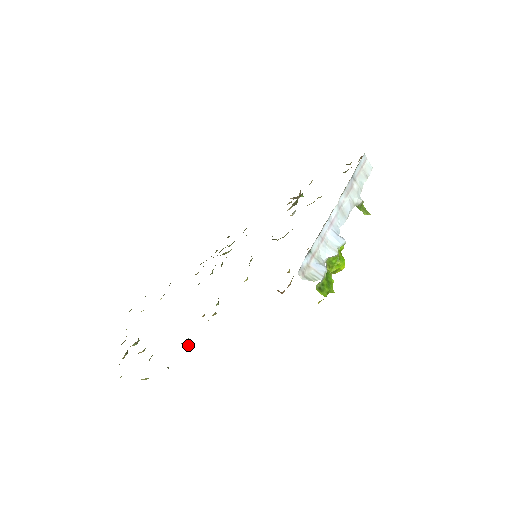
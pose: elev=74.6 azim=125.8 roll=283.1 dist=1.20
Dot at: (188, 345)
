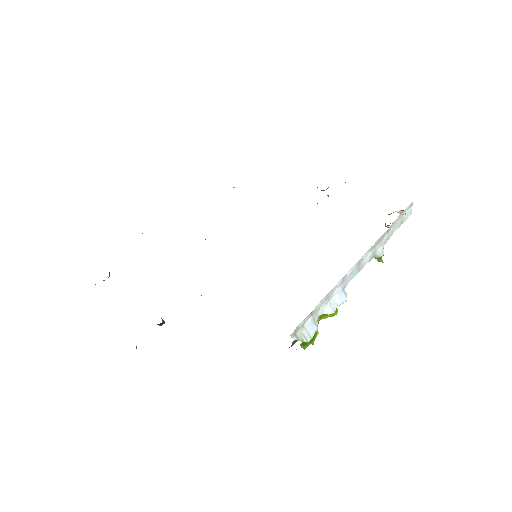
Dot at: occluded
